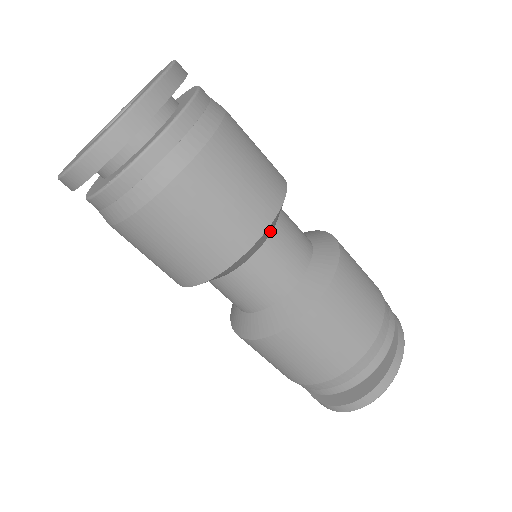
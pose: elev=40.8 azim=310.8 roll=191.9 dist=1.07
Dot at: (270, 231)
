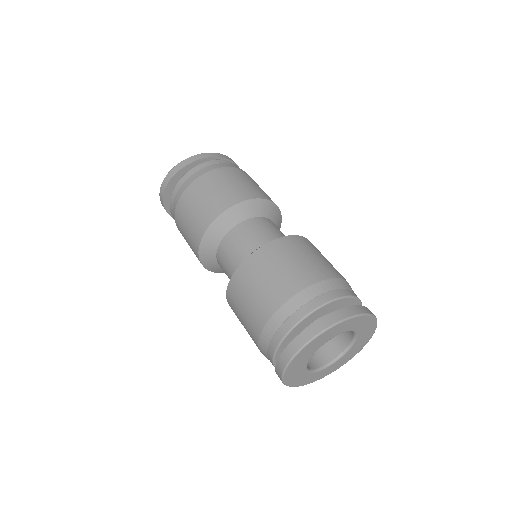
Dot at: (240, 217)
